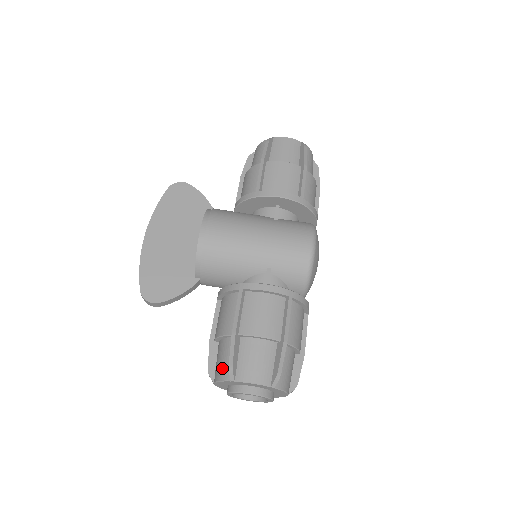
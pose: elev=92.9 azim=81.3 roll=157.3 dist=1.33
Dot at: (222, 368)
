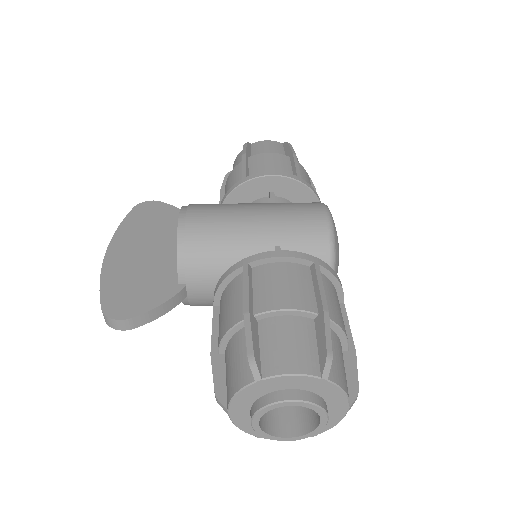
Dot at: (237, 373)
